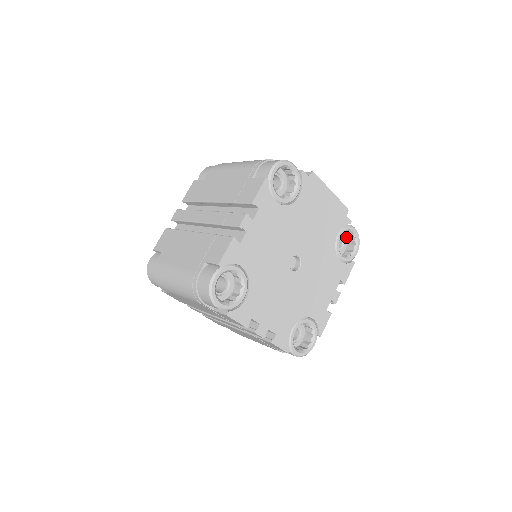
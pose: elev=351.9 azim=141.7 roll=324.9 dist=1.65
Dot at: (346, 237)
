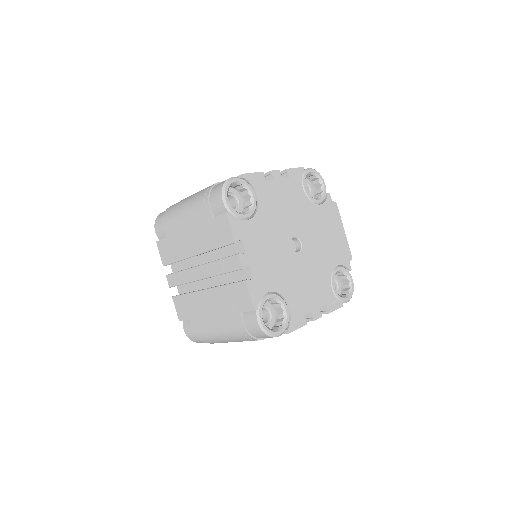
Dot at: (341, 290)
